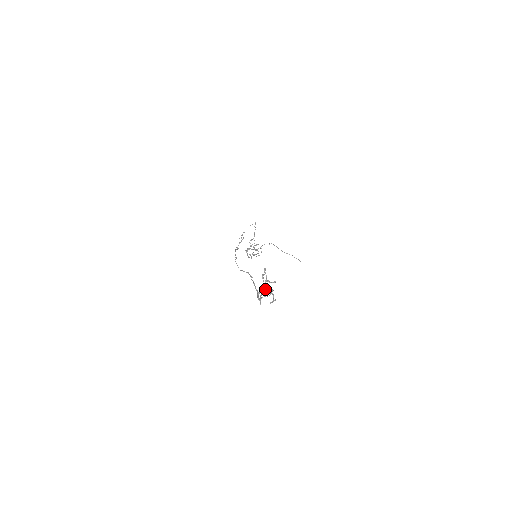
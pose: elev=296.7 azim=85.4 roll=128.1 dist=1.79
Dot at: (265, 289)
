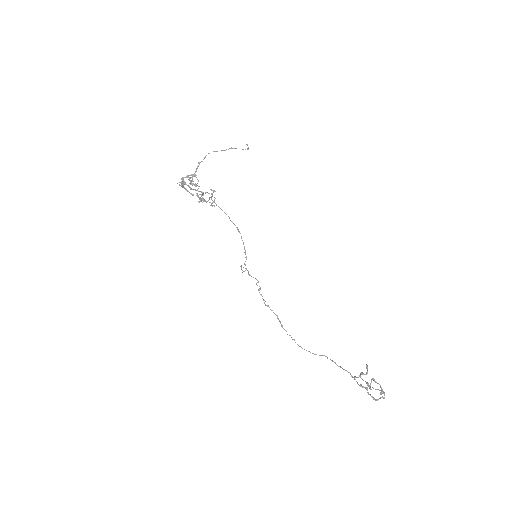
Dot at: occluded
